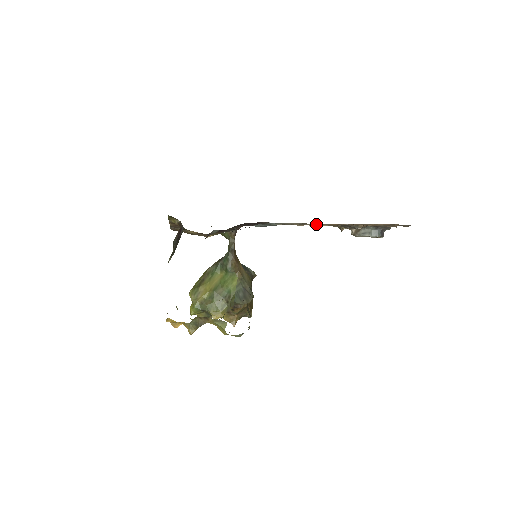
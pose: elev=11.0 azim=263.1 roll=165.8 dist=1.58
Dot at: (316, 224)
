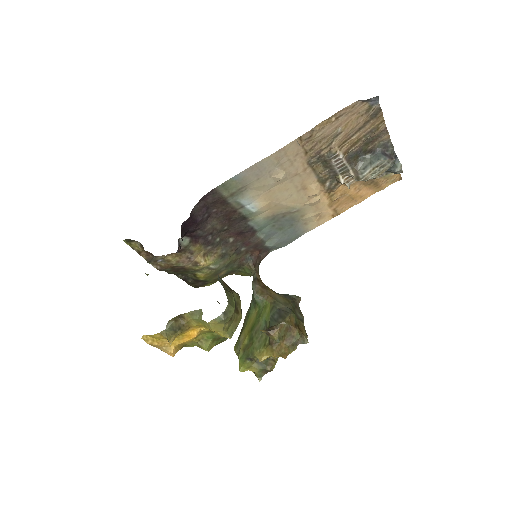
Dot at: (274, 172)
